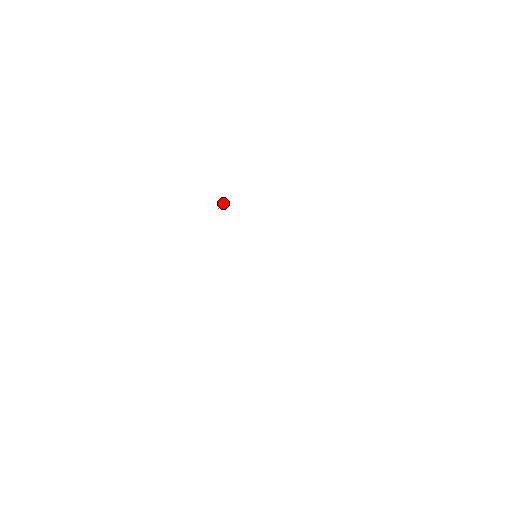
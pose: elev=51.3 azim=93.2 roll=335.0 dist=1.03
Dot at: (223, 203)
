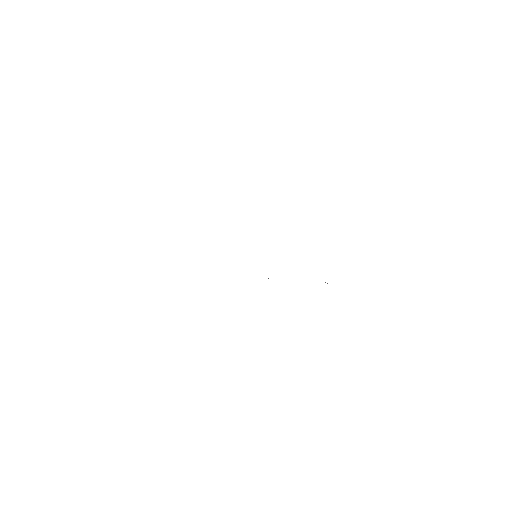
Dot at: occluded
